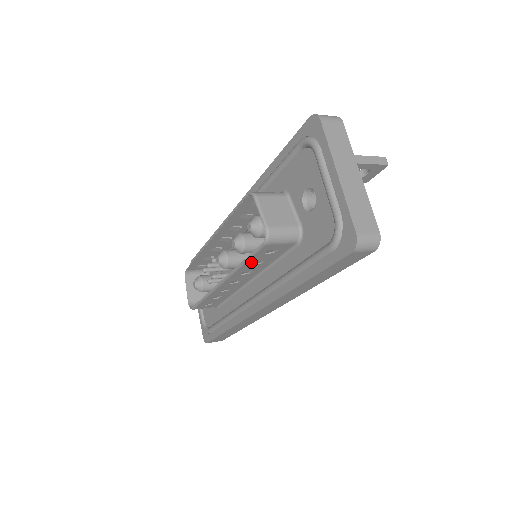
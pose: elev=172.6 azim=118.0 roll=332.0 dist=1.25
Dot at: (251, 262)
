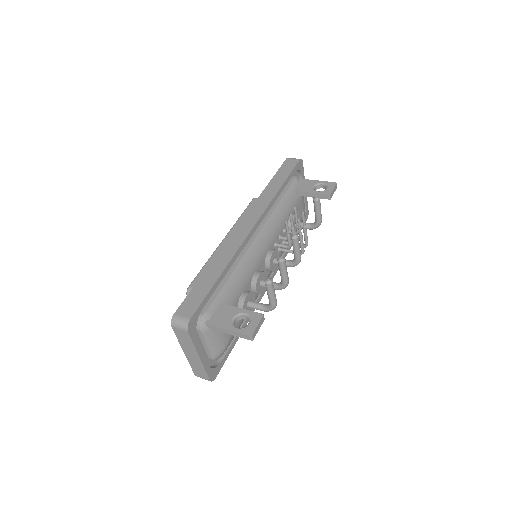
Dot at: occluded
